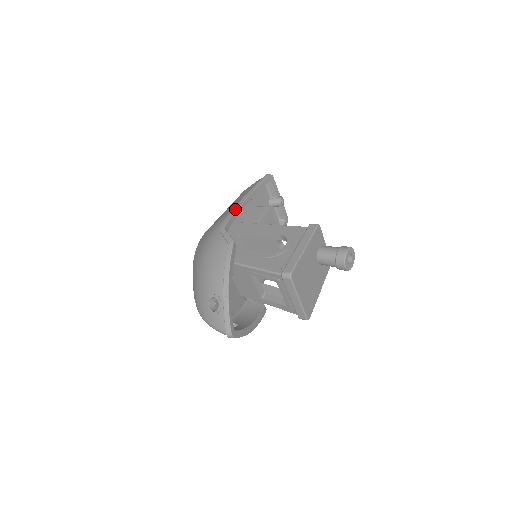
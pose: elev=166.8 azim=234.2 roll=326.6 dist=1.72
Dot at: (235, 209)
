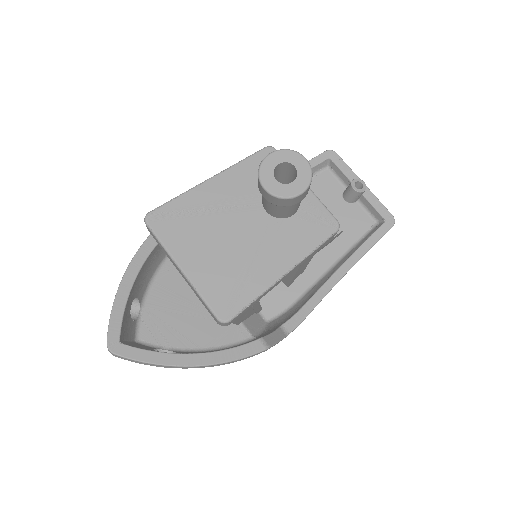
Dot at: occluded
